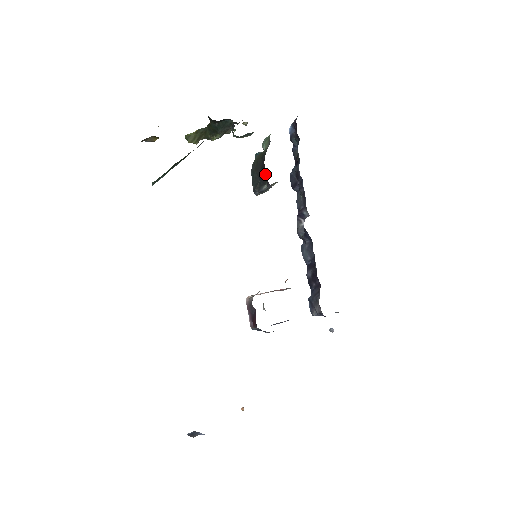
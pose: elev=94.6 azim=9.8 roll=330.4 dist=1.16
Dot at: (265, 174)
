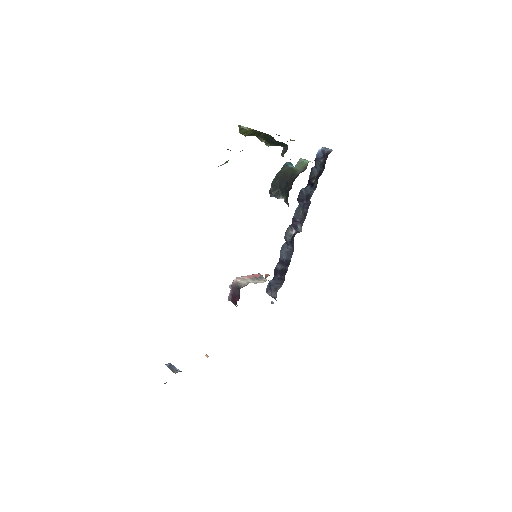
Dot at: (288, 191)
